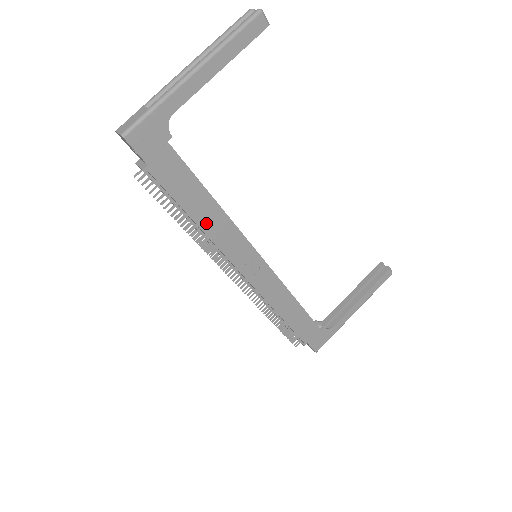
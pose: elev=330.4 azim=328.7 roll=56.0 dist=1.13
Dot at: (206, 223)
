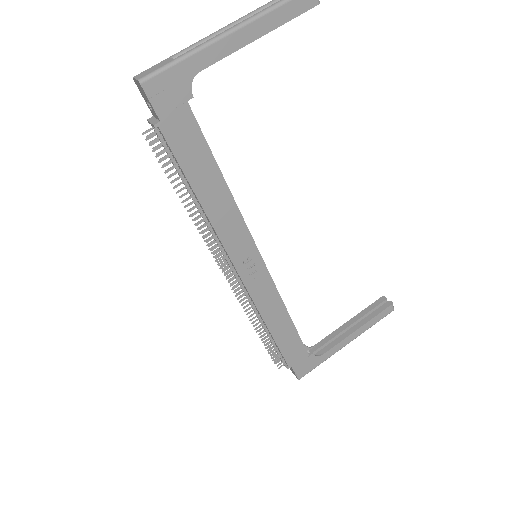
Dot at: (210, 204)
